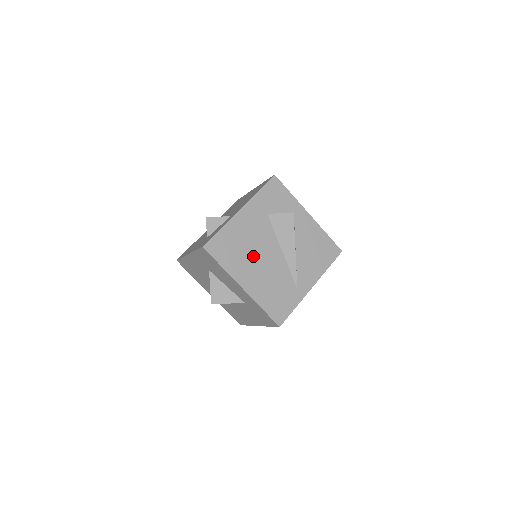
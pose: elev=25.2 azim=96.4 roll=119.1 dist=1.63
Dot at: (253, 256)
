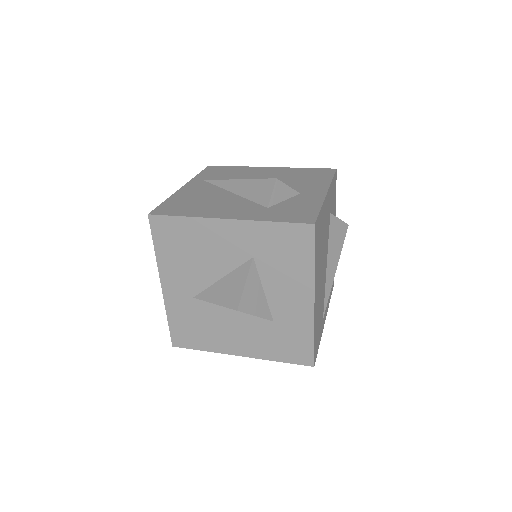
Dot at: (322, 261)
